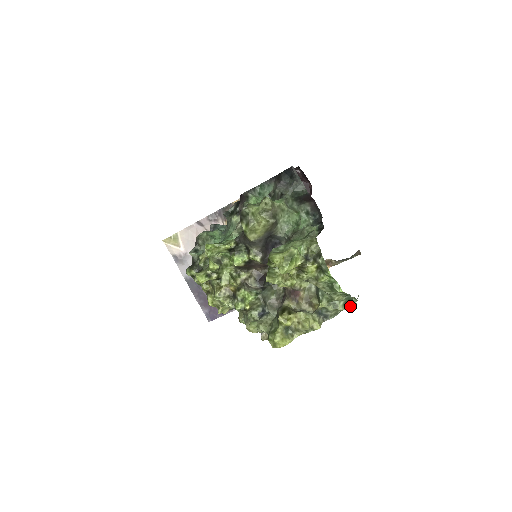
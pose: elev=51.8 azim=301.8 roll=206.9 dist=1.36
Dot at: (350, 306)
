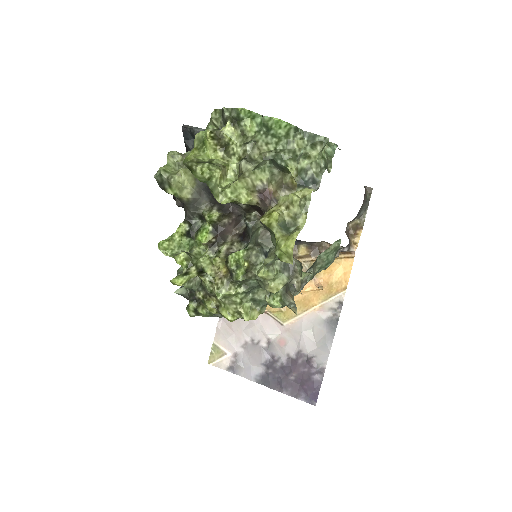
Dot at: (321, 144)
